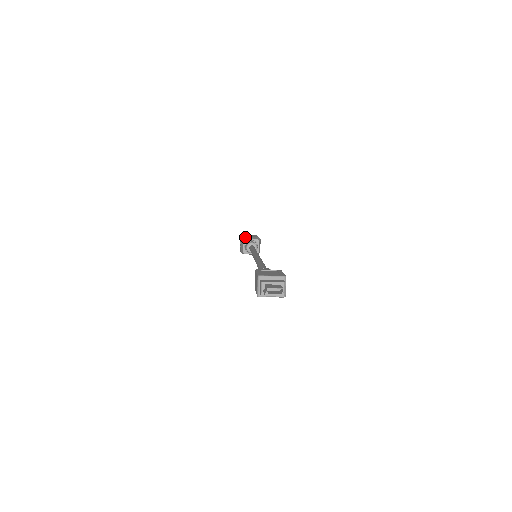
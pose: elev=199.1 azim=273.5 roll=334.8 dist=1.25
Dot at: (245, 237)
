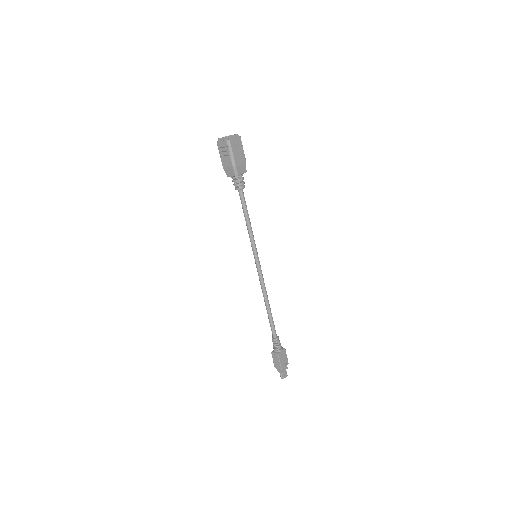
Dot at: (238, 171)
